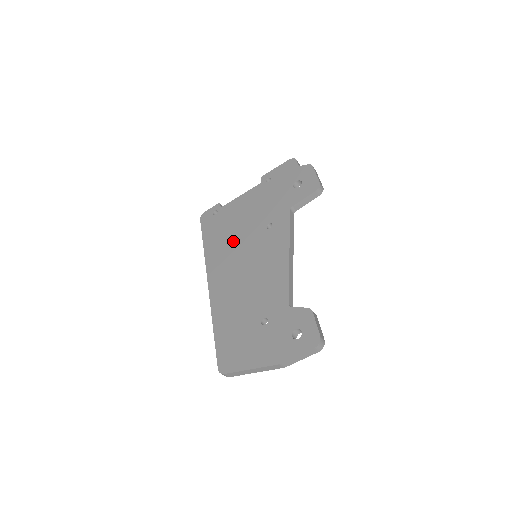
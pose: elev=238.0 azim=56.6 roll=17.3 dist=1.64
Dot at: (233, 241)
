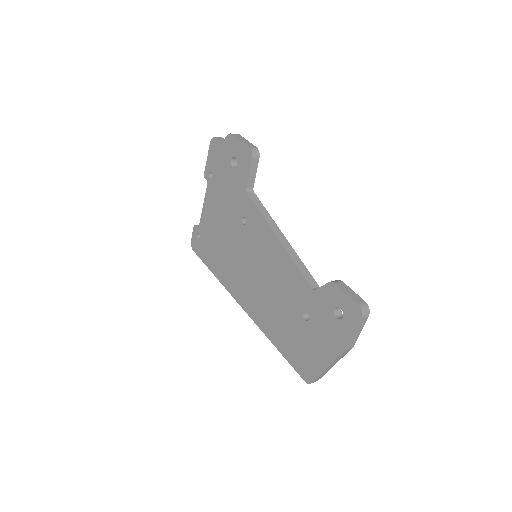
Dot at: (229, 255)
